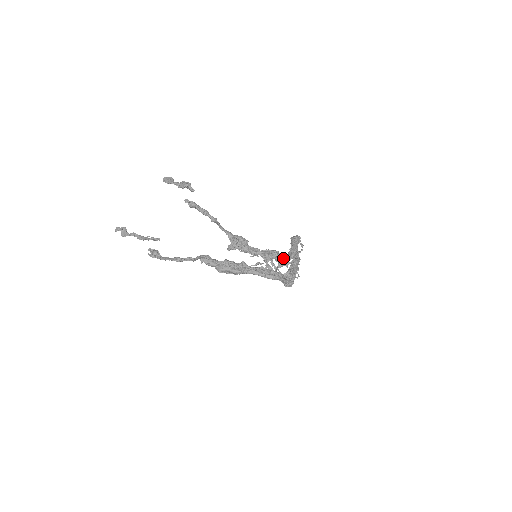
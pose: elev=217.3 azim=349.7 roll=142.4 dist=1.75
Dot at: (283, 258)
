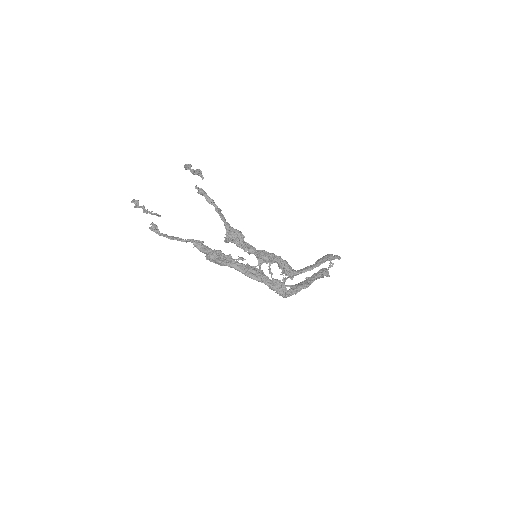
Dot at: (283, 265)
